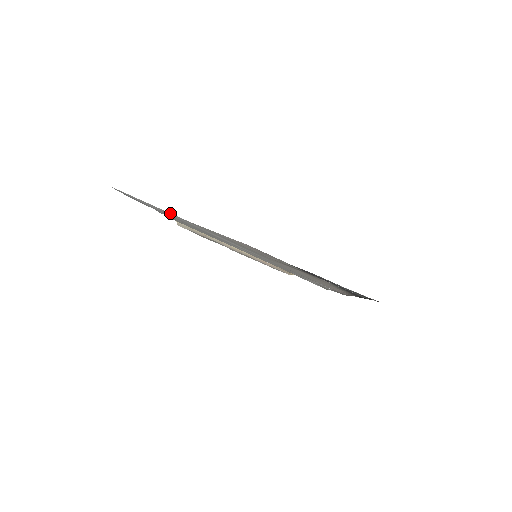
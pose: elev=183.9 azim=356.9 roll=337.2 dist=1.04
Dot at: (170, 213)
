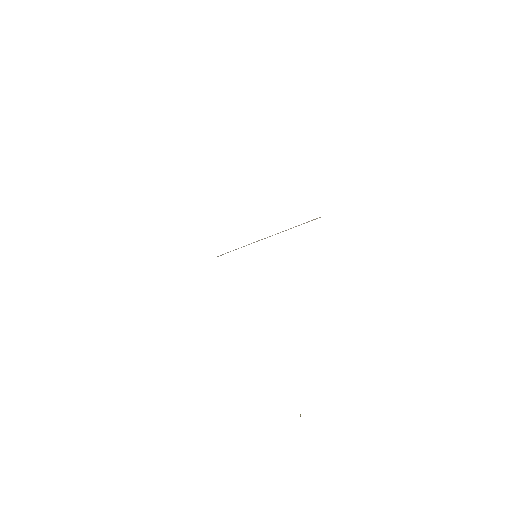
Dot at: occluded
